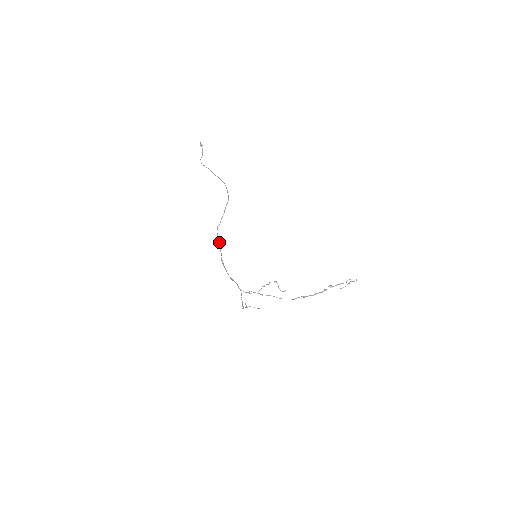
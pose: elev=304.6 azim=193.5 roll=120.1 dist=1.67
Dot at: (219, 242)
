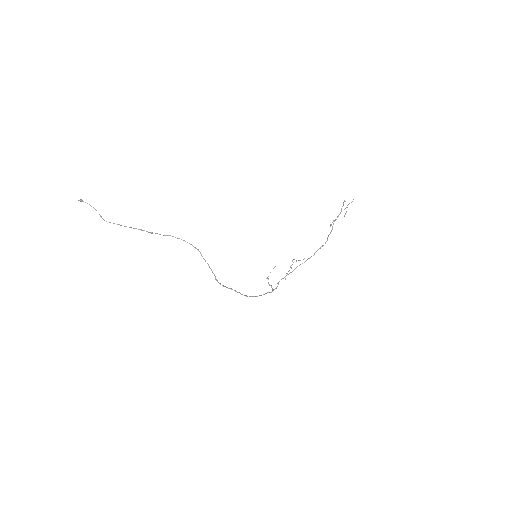
Dot at: occluded
